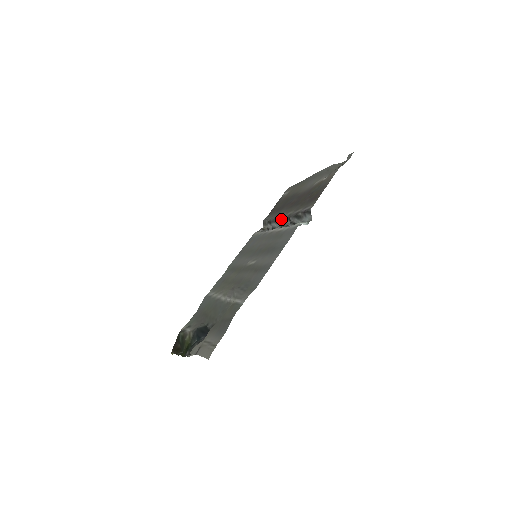
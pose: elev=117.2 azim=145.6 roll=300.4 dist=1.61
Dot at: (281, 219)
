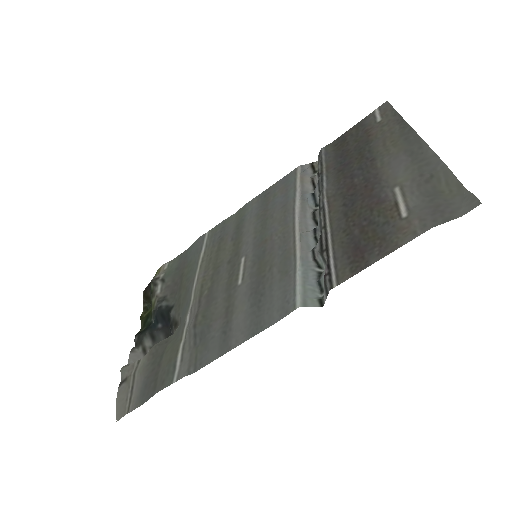
Dot at: (319, 210)
